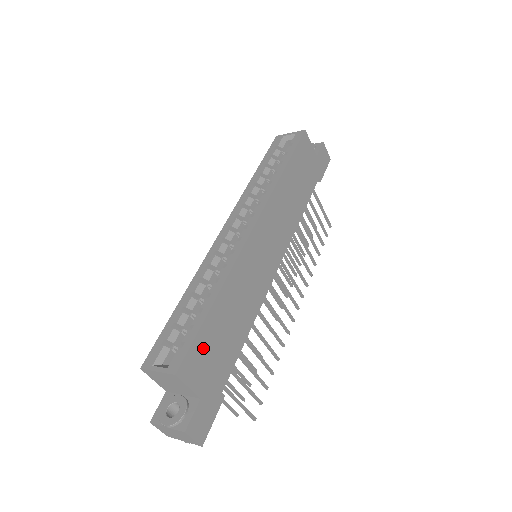
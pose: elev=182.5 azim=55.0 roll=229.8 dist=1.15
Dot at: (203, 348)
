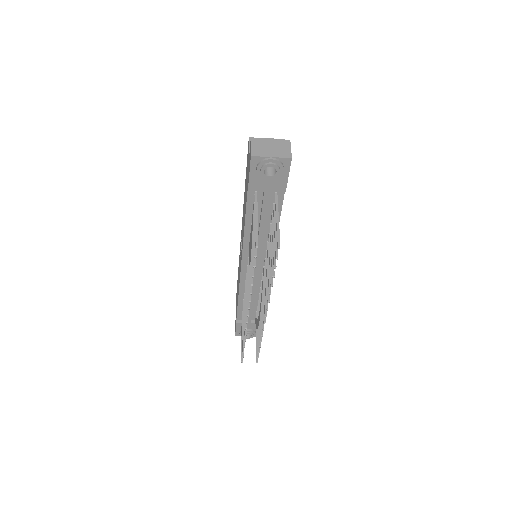
Dot at: occluded
